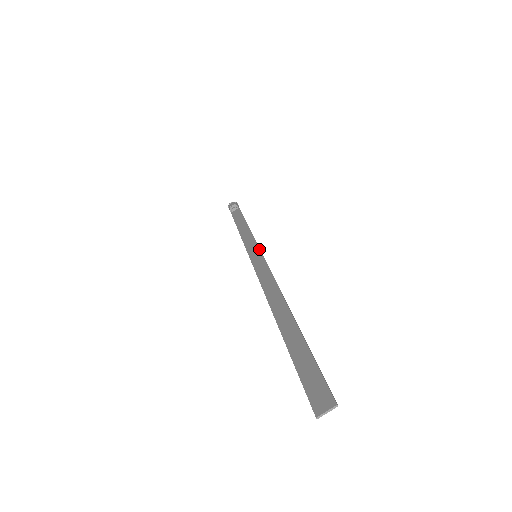
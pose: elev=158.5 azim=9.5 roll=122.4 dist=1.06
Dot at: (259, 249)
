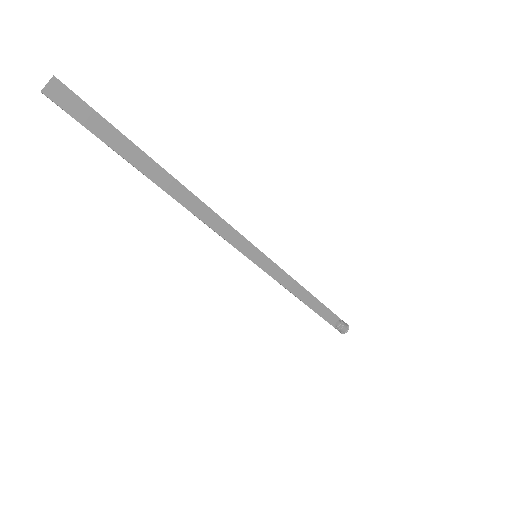
Dot at: (263, 254)
